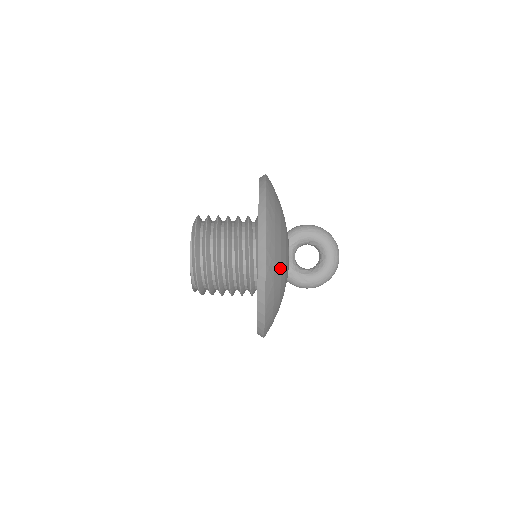
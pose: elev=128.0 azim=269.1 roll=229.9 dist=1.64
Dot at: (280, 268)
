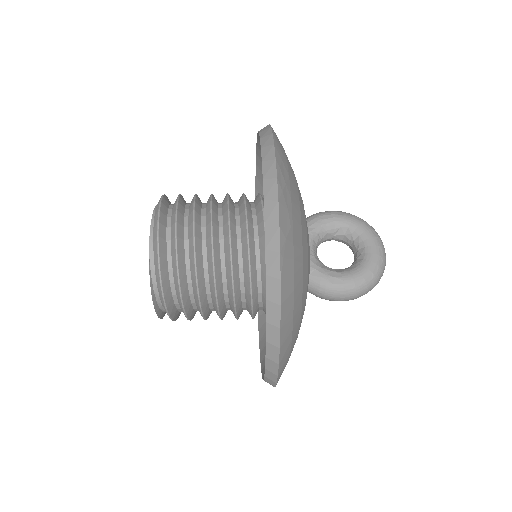
Dot at: (299, 218)
